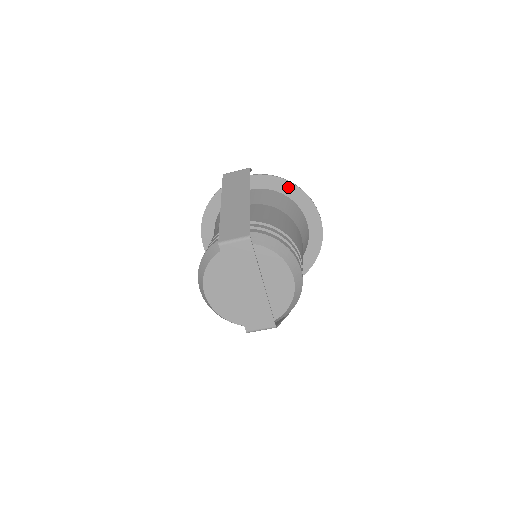
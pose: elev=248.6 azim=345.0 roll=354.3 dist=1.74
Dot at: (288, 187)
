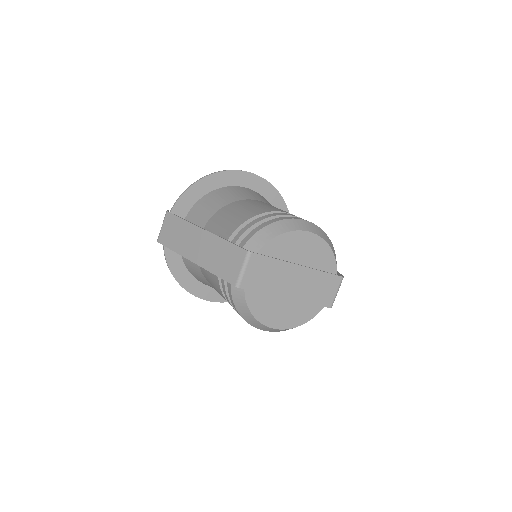
Dot at: (203, 185)
